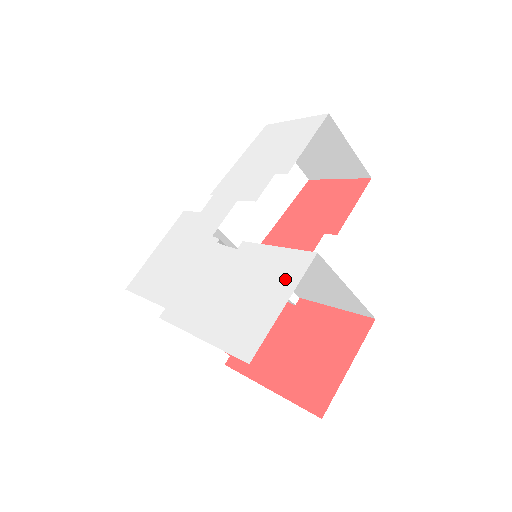
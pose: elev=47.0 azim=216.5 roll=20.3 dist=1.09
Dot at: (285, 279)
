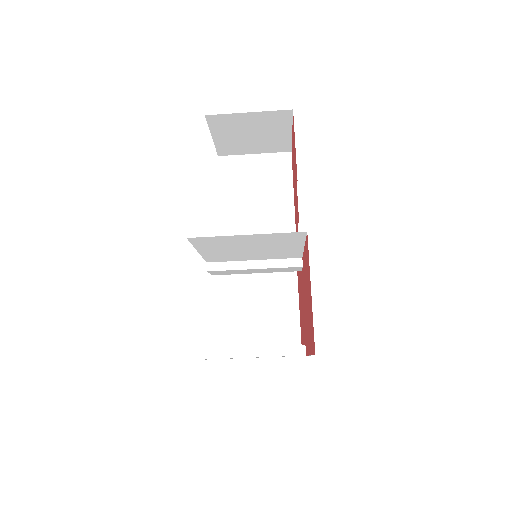
Dot at: occluded
